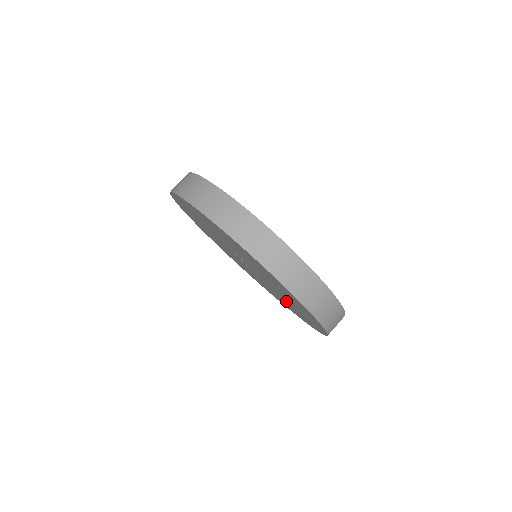
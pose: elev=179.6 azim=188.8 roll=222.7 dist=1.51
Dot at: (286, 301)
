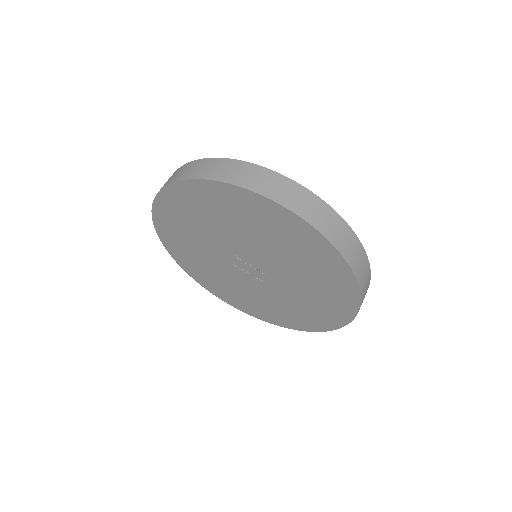
Dot at: (300, 298)
